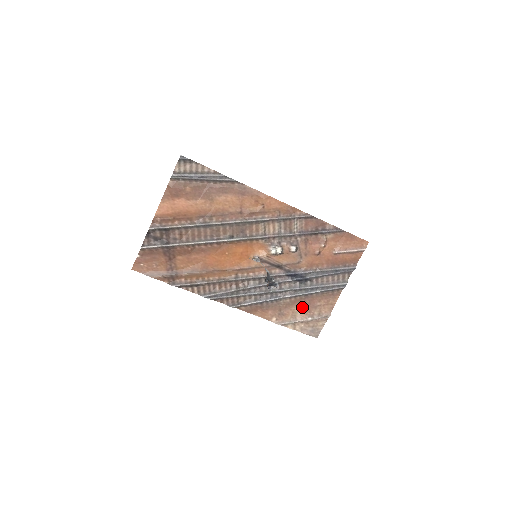
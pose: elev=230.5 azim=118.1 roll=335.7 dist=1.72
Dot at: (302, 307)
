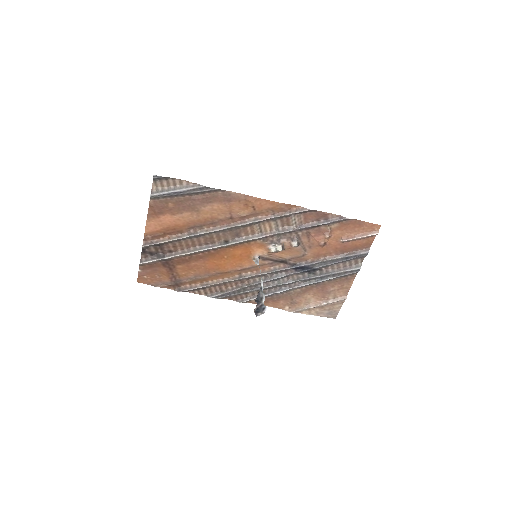
Dot at: (315, 294)
